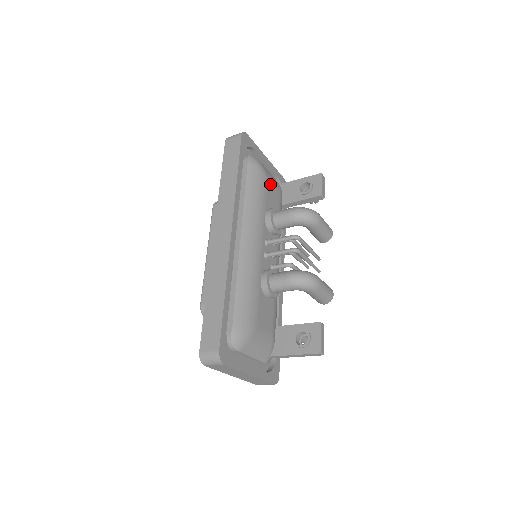
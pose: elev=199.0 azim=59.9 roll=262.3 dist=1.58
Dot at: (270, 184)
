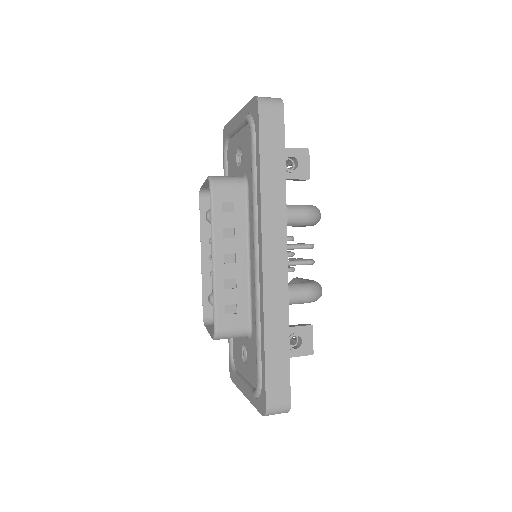
Dot at: occluded
